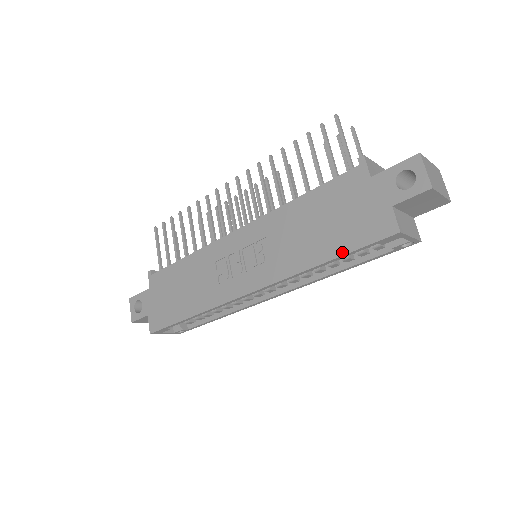
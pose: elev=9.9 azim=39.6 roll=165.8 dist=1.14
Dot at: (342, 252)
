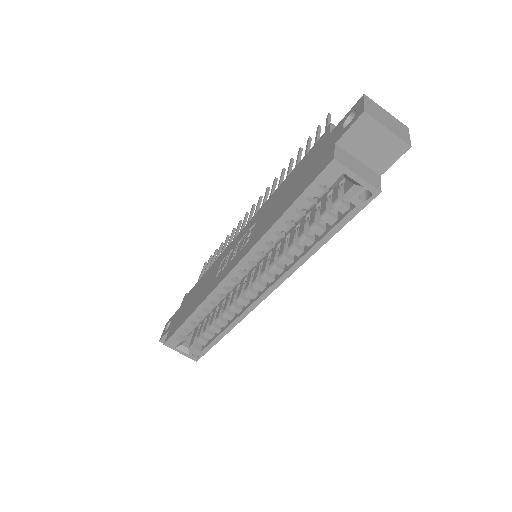
Dot at: (293, 201)
